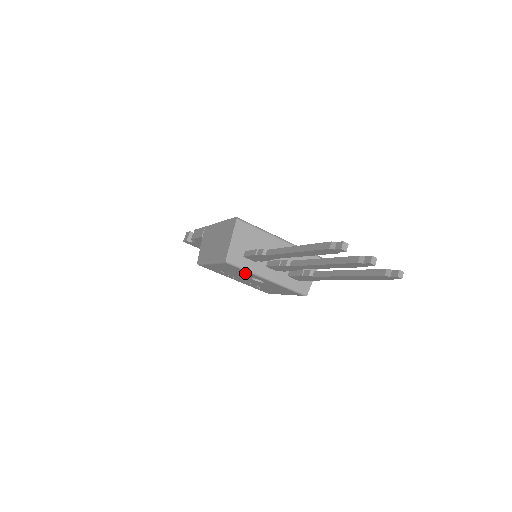
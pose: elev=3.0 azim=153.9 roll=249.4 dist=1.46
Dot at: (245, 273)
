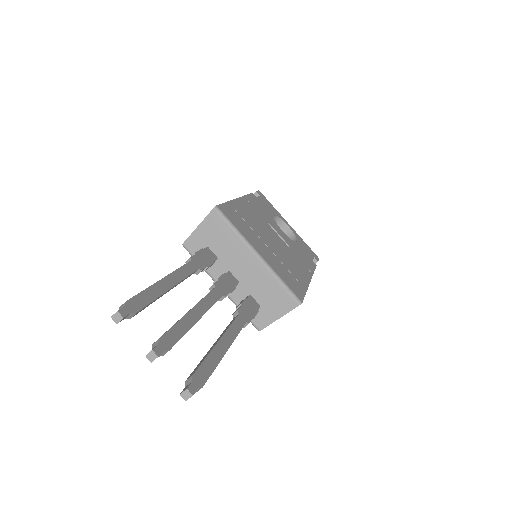
Dot at: occluded
